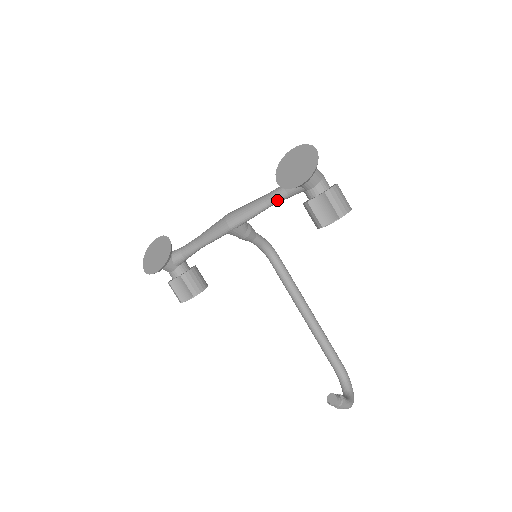
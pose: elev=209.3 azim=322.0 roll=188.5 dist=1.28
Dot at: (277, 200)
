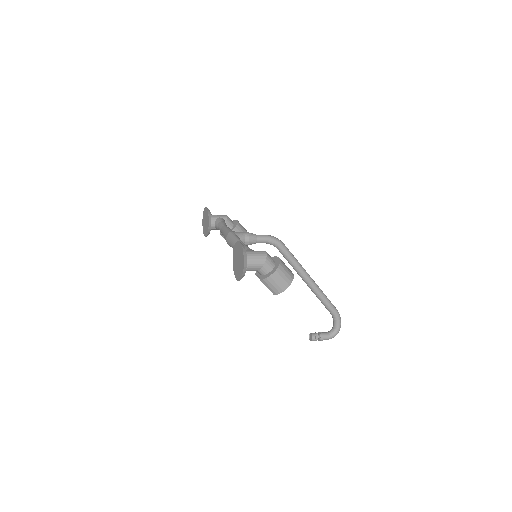
Dot at: occluded
